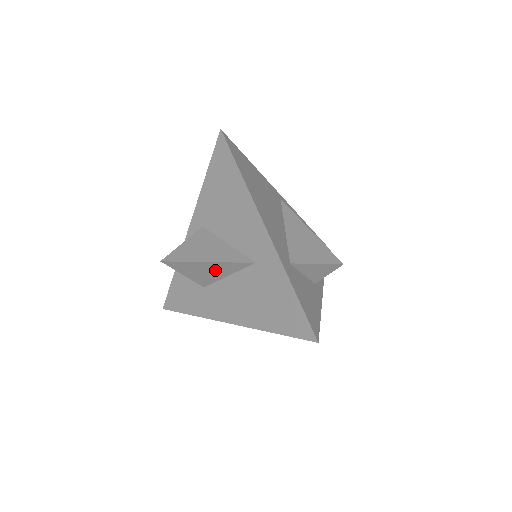
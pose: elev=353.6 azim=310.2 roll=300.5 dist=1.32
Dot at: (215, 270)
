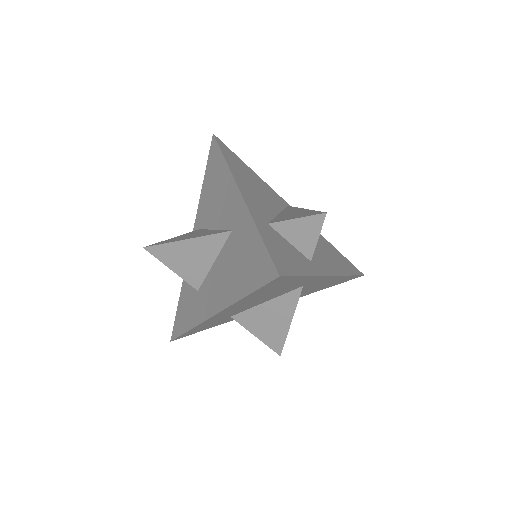
Dot at: (198, 254)
